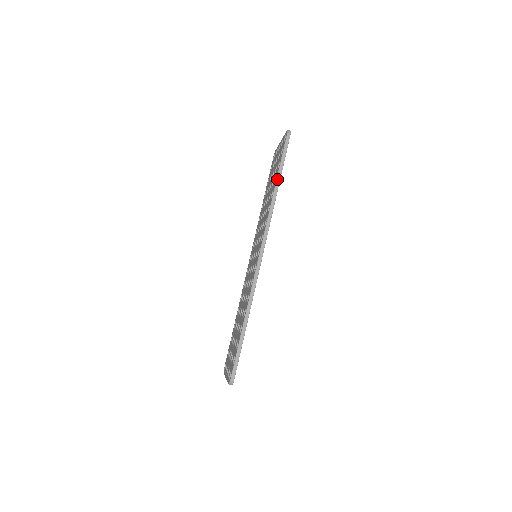
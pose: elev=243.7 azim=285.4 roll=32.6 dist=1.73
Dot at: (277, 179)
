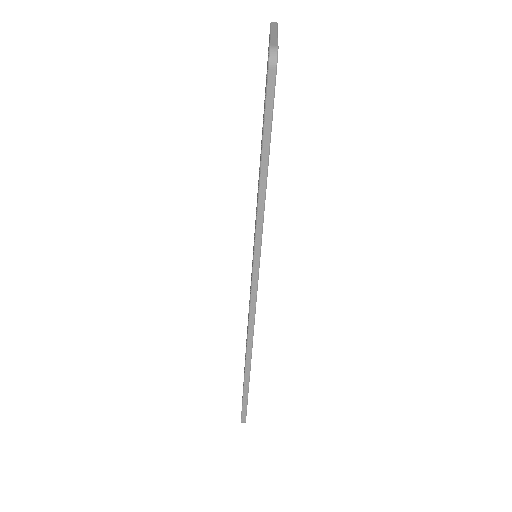
Dot at: (261, 175)
